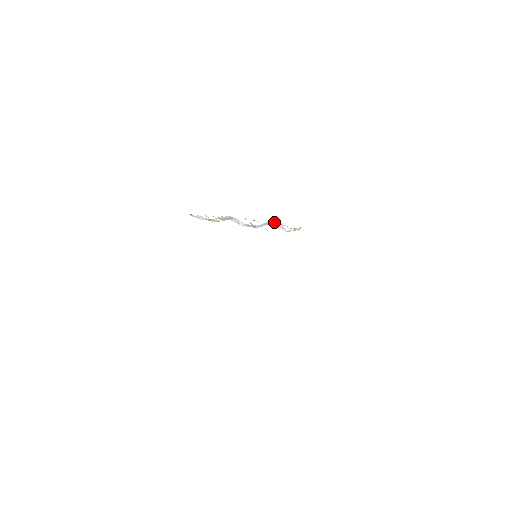
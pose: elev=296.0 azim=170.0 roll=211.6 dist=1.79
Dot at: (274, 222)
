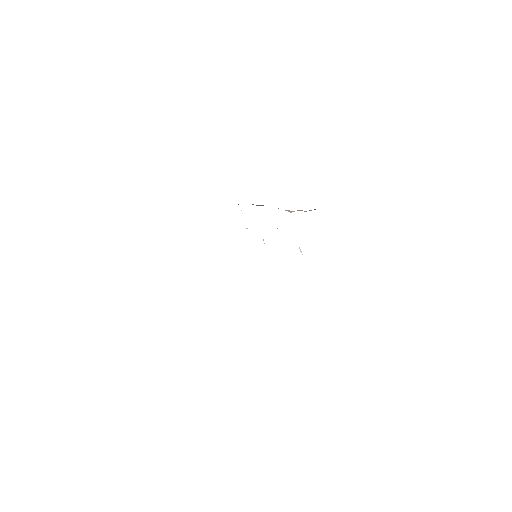
Dot at: occluded
